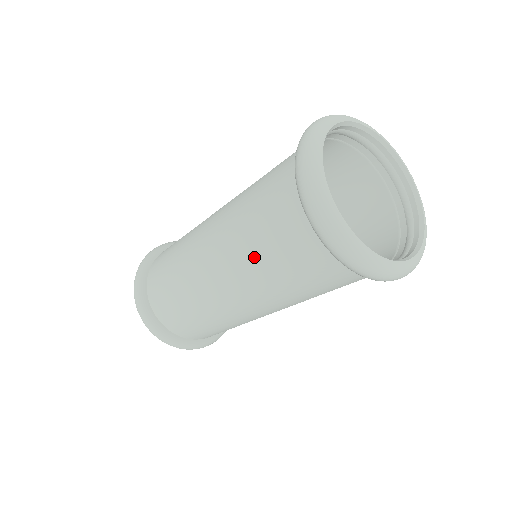
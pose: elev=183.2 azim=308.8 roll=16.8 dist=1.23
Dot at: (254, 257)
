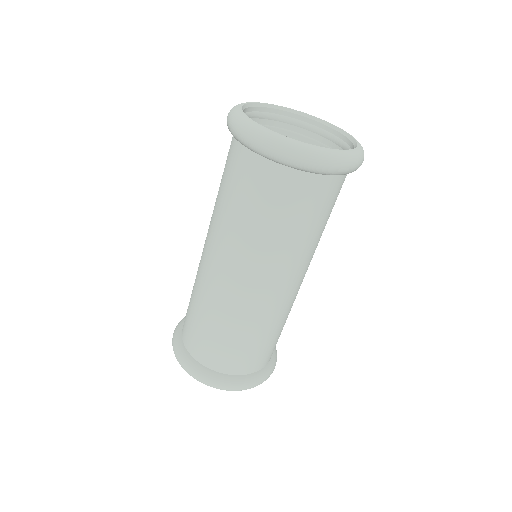
Dot at: (239, 222)
